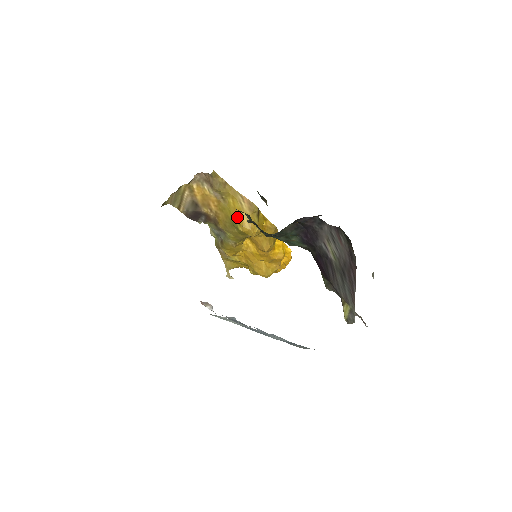
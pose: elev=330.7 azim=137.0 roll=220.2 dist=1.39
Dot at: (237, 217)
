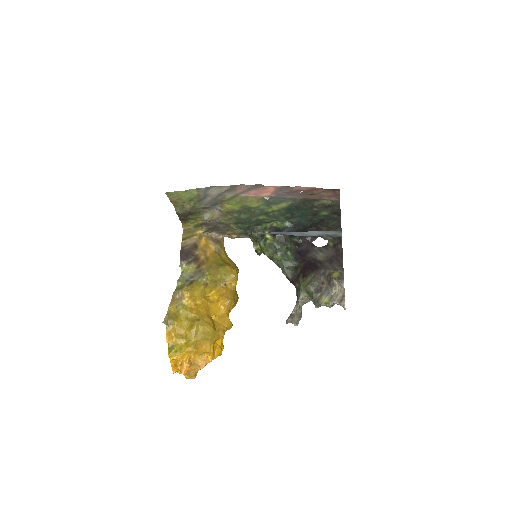
Dot at: (226, 263)
